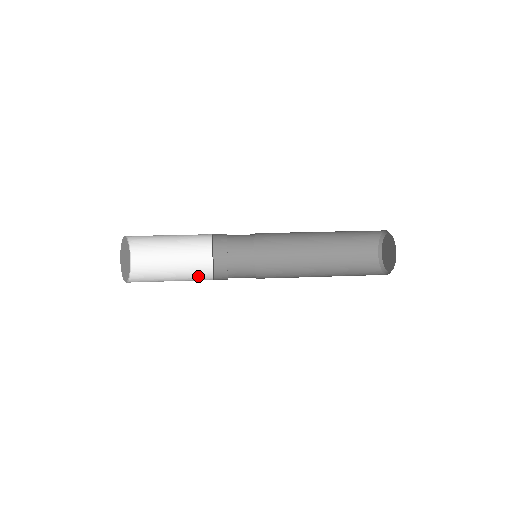
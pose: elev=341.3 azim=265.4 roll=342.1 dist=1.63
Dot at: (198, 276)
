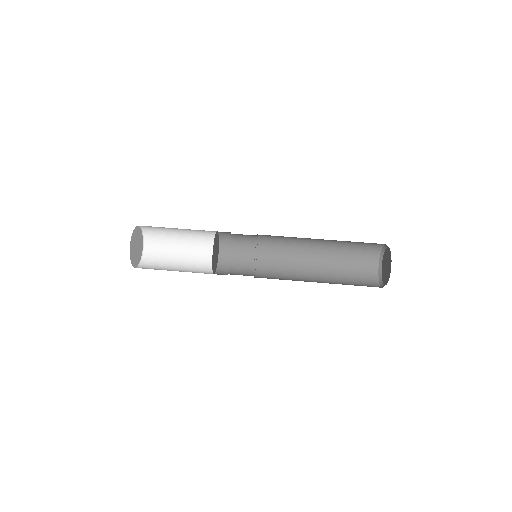
Dot at: (201, 270)
